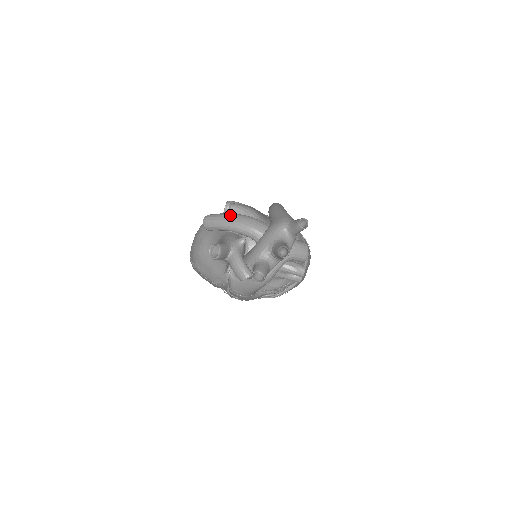
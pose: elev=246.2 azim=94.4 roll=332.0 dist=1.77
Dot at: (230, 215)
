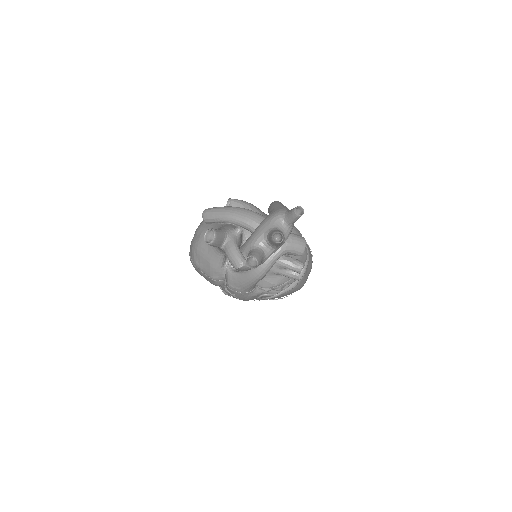
Dot at: (229, 207)
